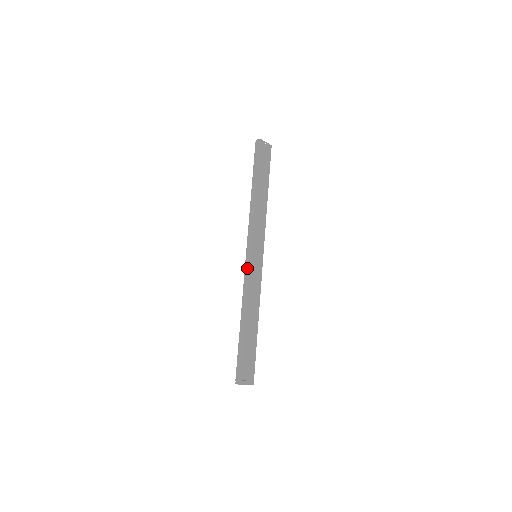
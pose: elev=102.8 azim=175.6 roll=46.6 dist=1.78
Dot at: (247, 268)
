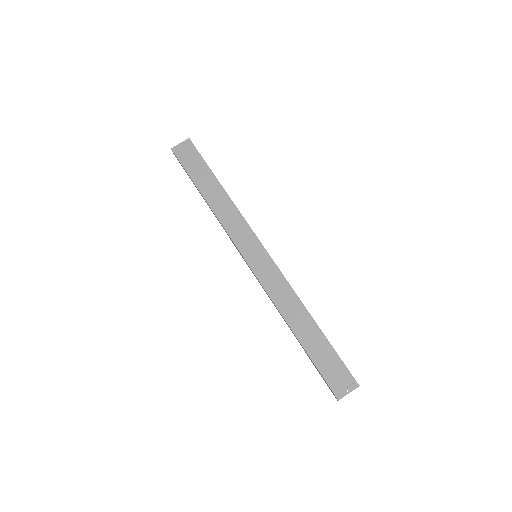
Dot at: occluded
